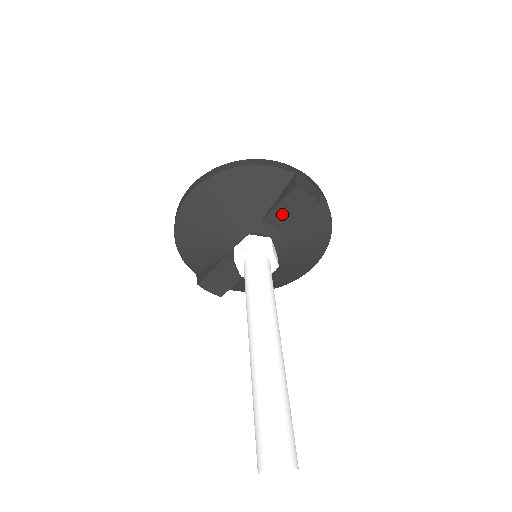
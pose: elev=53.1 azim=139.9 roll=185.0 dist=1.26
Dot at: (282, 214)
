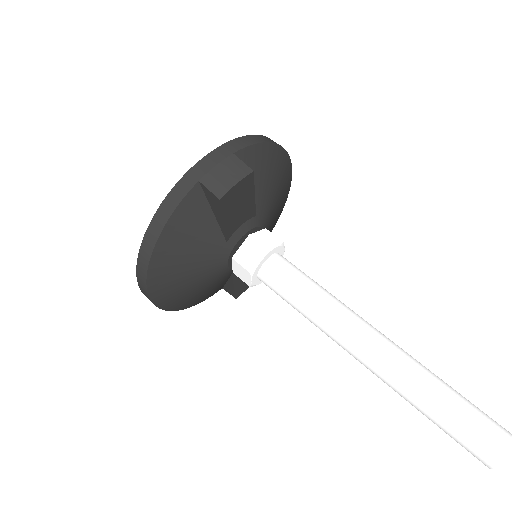
Dot at: (234, 217)
